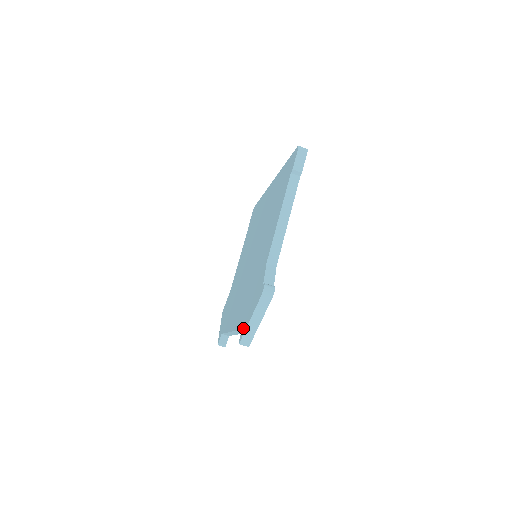
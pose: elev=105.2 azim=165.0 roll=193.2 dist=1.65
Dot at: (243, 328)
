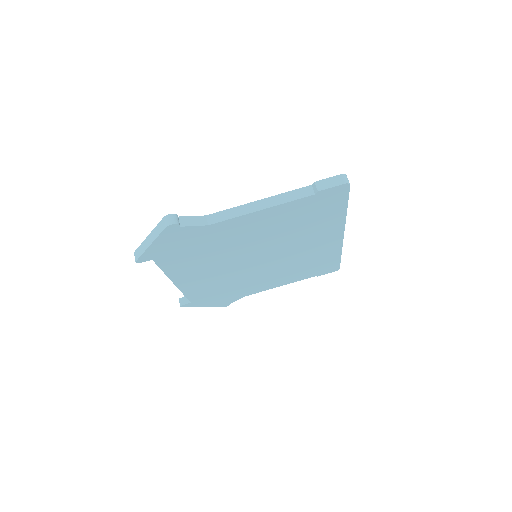
Dot at: occluded
